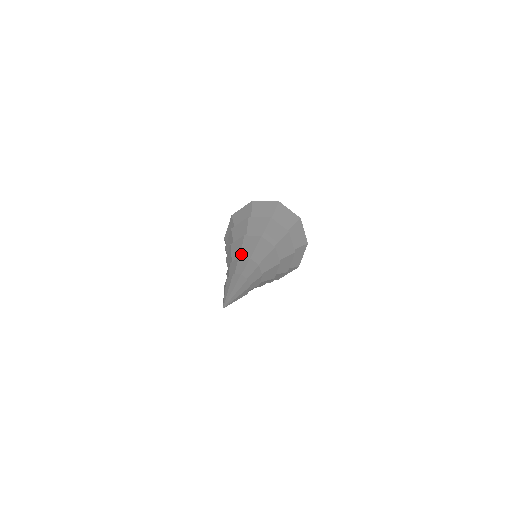
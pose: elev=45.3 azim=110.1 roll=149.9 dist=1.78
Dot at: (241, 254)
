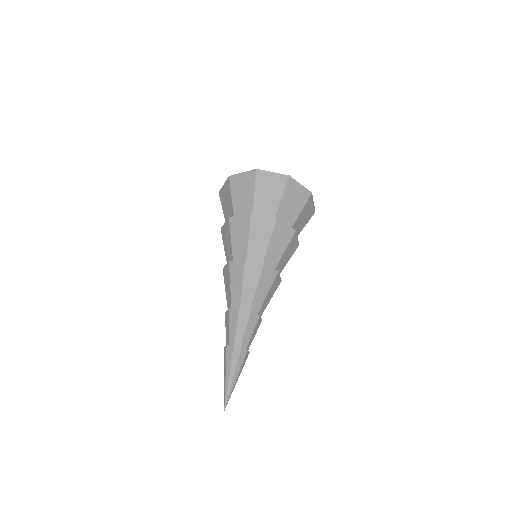
Dot at: (231, 299)
